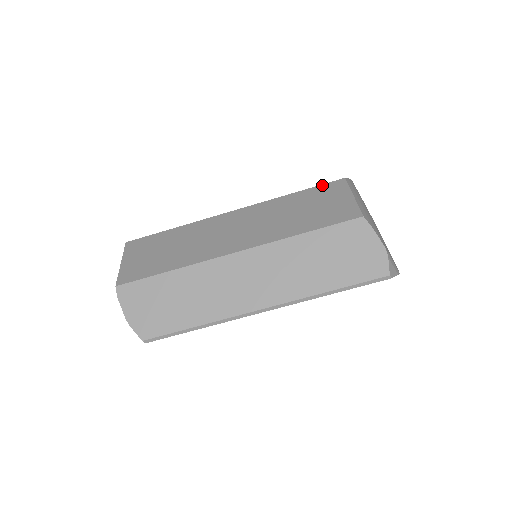
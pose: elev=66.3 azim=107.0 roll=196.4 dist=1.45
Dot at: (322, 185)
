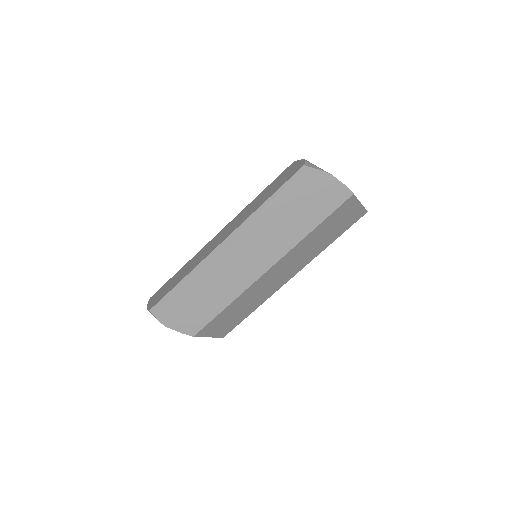
Dot at: occluded
